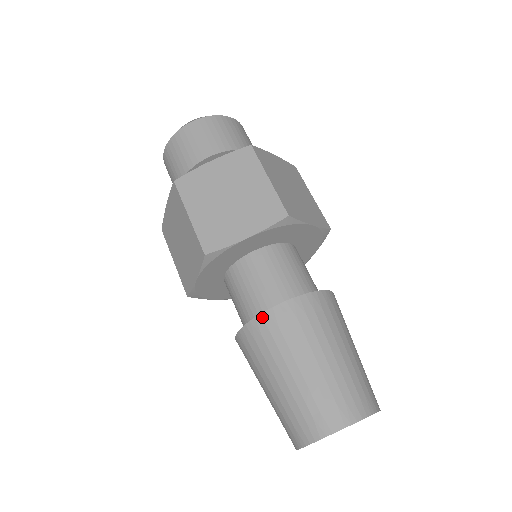
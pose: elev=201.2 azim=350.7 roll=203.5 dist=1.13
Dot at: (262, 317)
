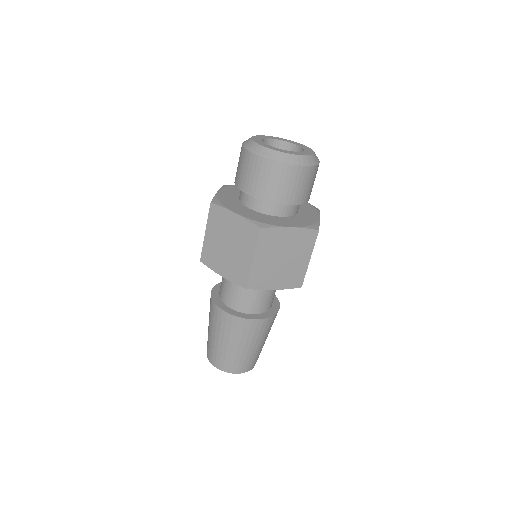
Dot at: (246, 320)
